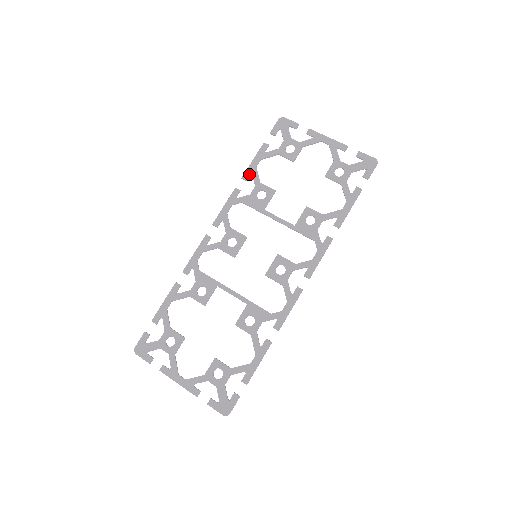
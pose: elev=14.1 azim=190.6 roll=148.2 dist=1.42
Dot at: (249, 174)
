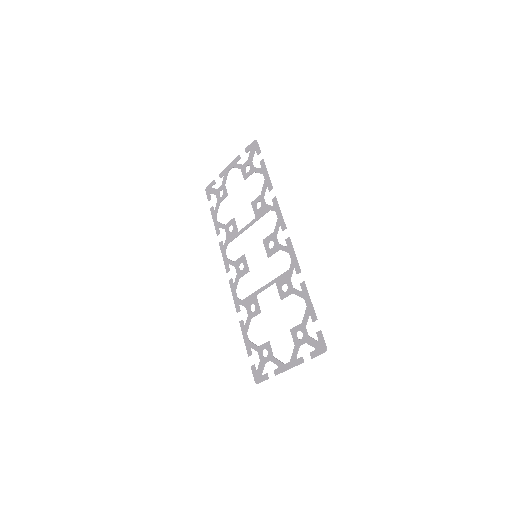
Dot at: (218, 229)
